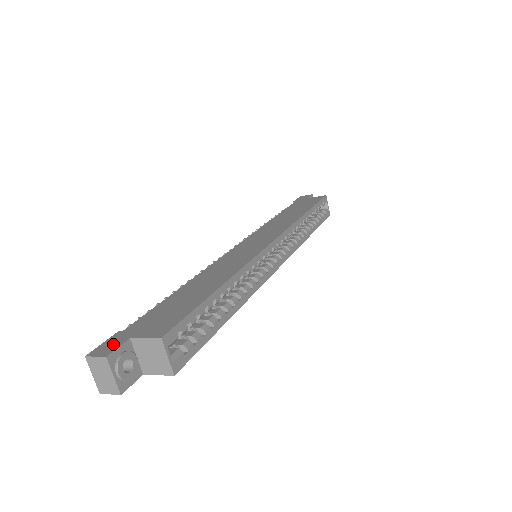
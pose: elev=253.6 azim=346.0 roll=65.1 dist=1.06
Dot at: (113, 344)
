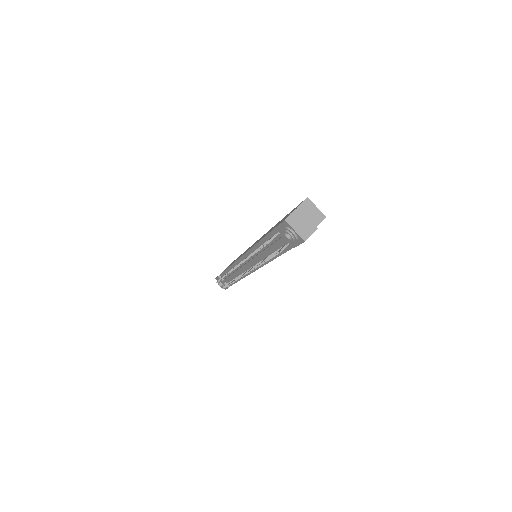
Dot at: occluded
